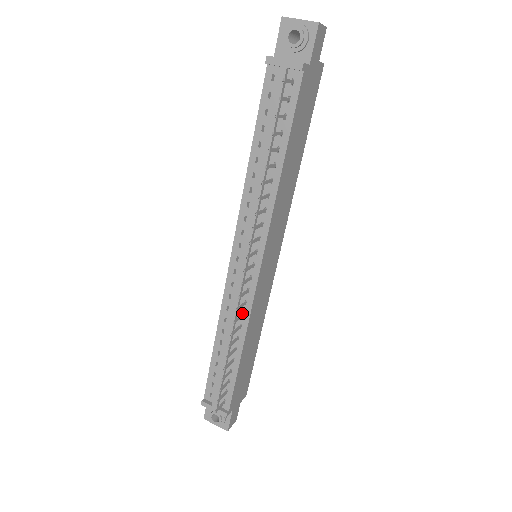
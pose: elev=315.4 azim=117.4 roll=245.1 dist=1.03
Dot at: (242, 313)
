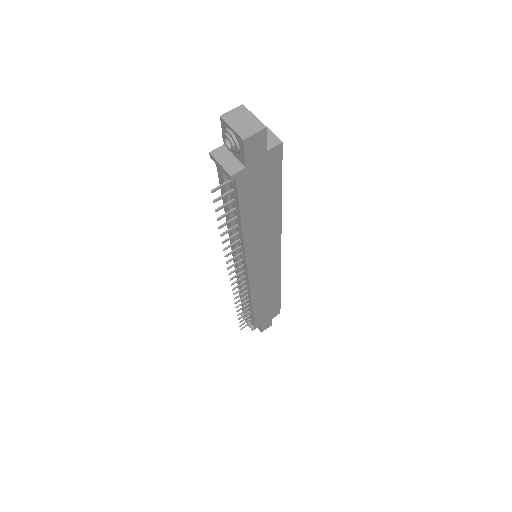
Dot at: (246, 290)
